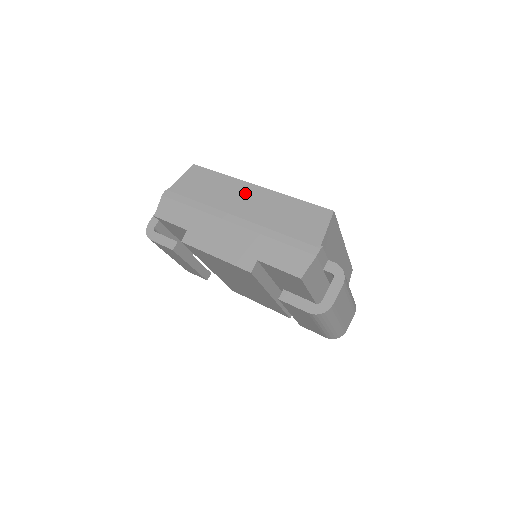
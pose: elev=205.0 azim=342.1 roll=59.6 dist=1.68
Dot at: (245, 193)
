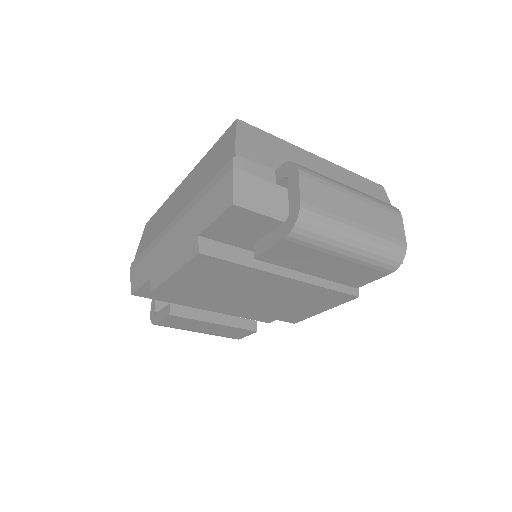
Dot at: (176, 197)
